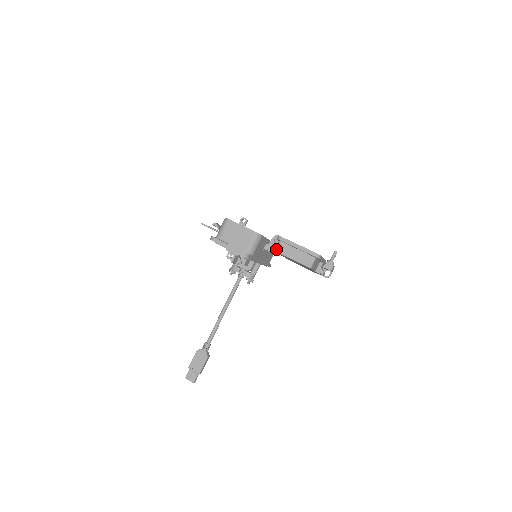
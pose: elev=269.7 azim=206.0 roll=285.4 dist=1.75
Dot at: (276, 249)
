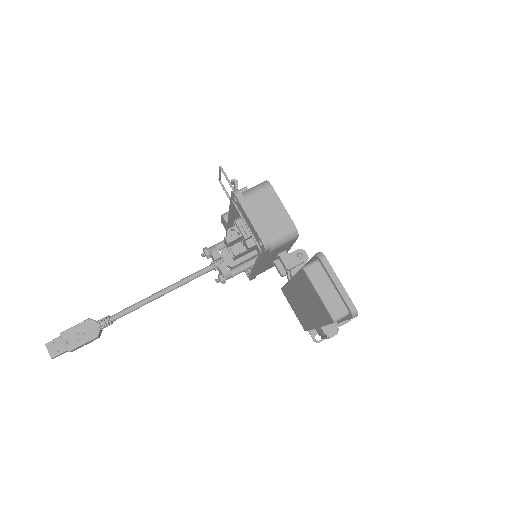
Dot at: (307, 266)
